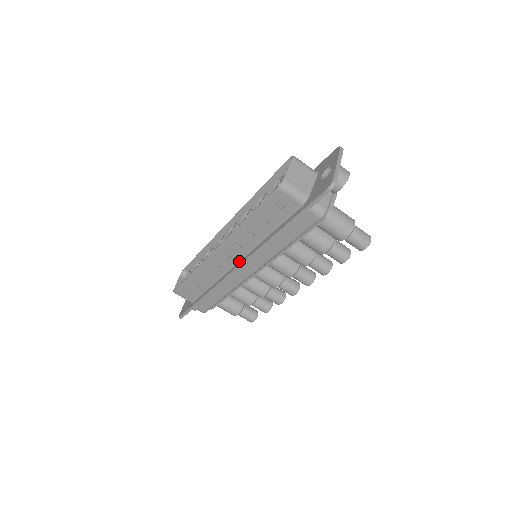
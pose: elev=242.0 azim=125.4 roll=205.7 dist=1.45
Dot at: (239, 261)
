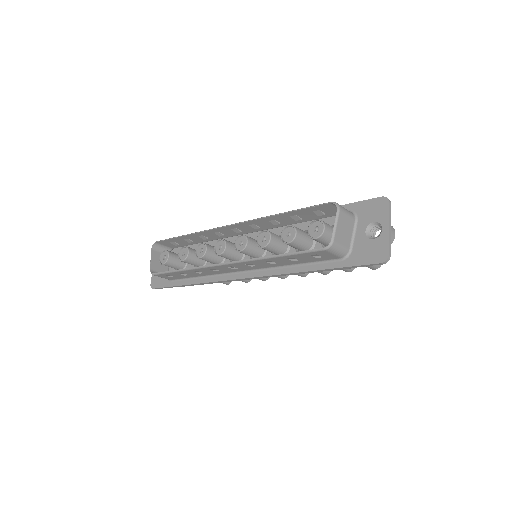
Dot at: (245, 272)
